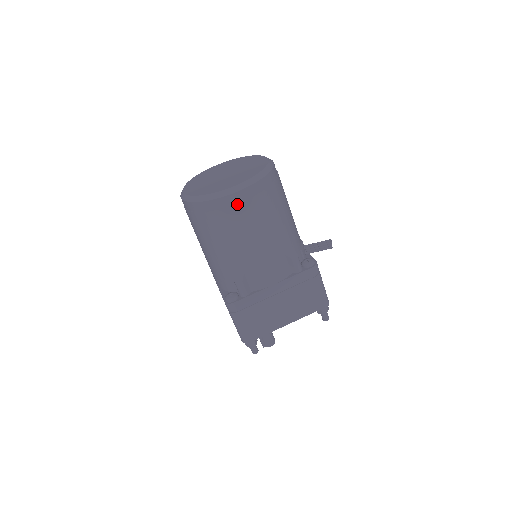
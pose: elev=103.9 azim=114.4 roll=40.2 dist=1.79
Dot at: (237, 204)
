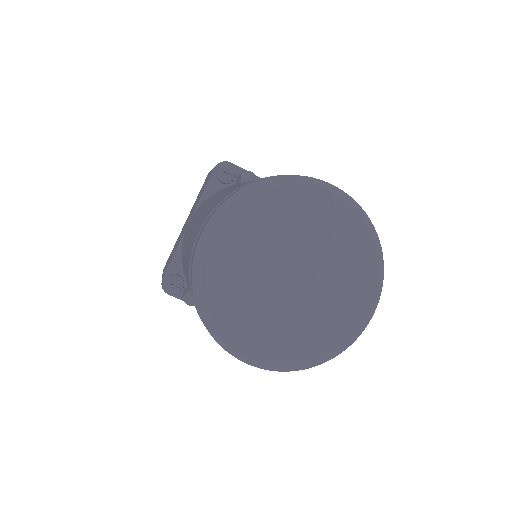
Dot at: occluded
